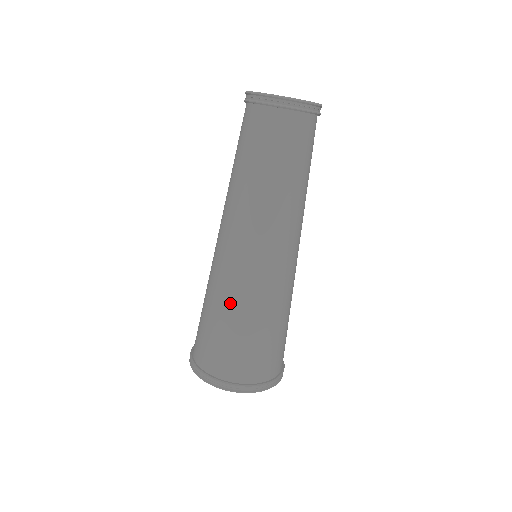
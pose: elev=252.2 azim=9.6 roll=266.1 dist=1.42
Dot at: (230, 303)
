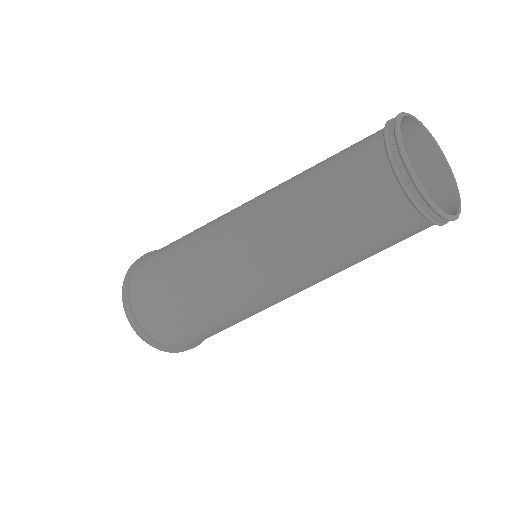
Dot at: (206, 308)
